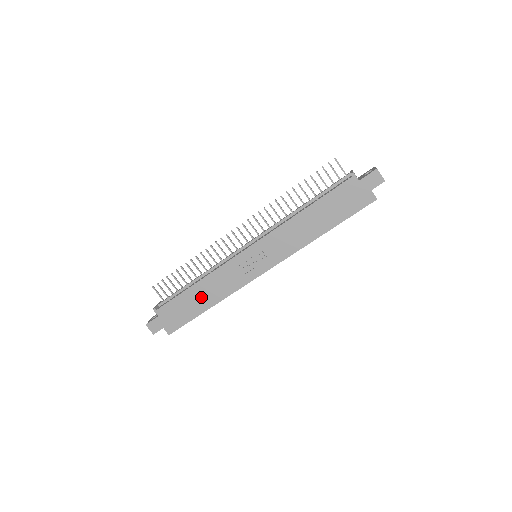
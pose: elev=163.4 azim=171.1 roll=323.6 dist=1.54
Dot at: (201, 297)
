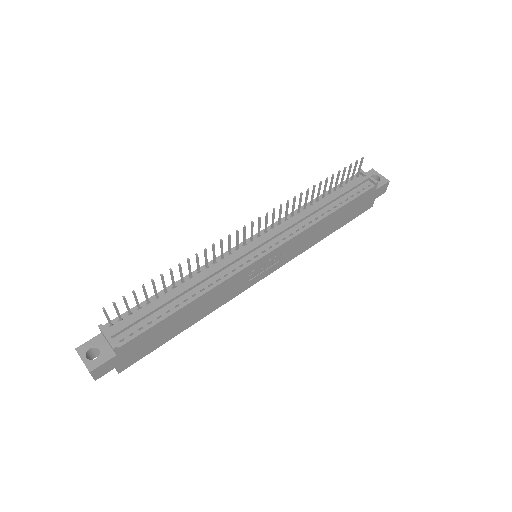
Dot at: (188, 317)
